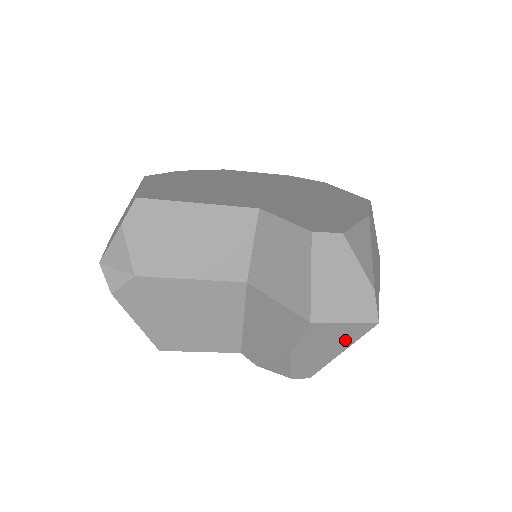
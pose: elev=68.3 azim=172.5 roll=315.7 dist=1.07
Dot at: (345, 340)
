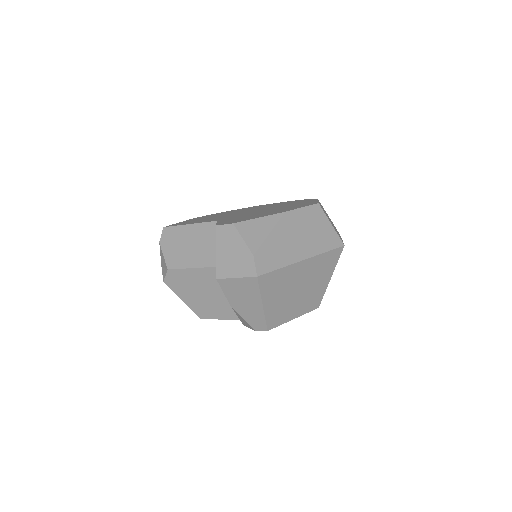
Dot at: (252, 293)
